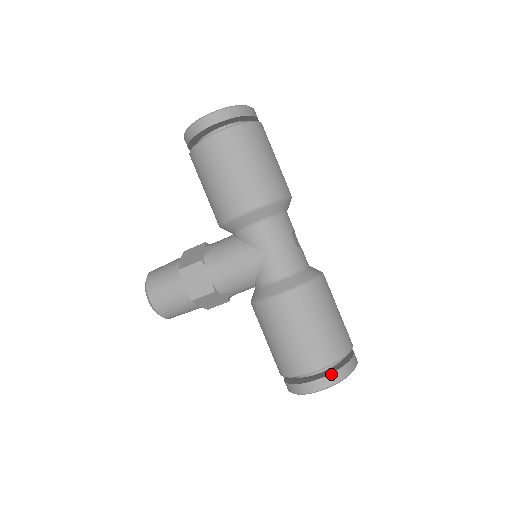
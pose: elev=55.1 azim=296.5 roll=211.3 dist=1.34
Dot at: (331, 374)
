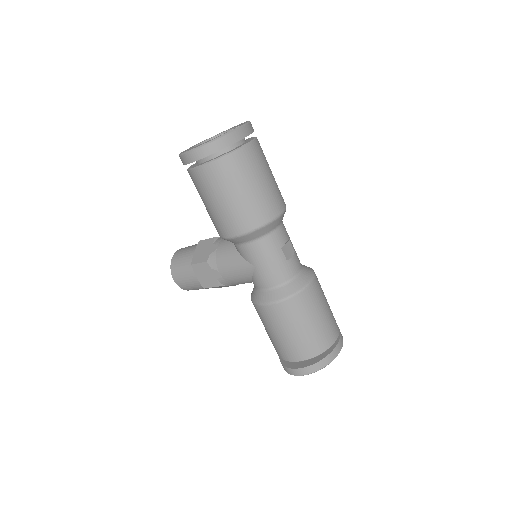
Dot at: (308, 366)
